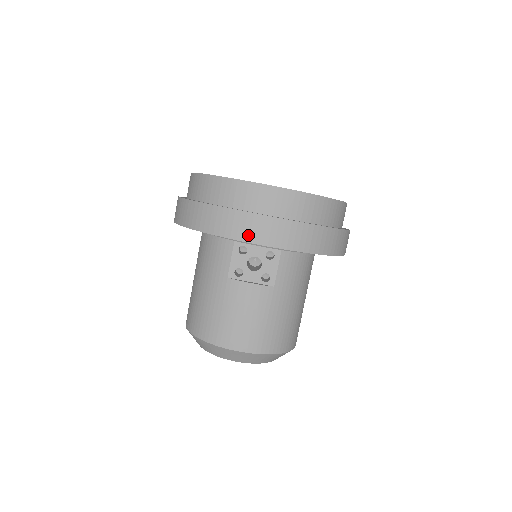
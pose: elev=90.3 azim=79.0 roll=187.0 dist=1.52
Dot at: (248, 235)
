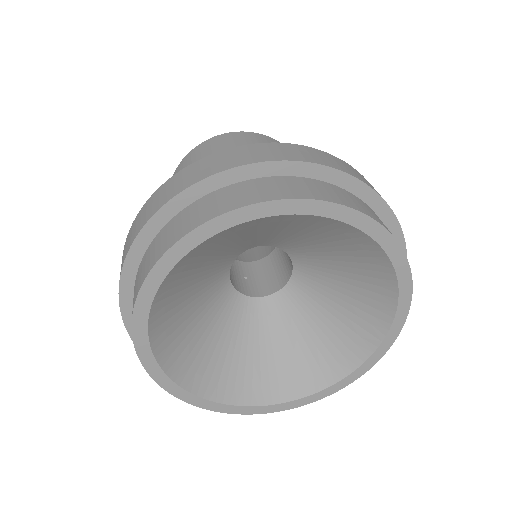
Dot at: occluded
